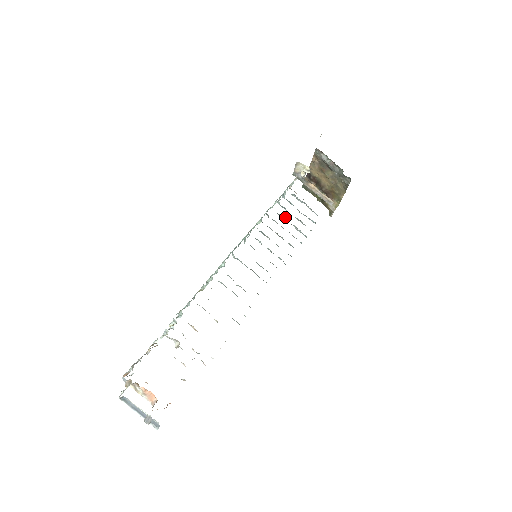
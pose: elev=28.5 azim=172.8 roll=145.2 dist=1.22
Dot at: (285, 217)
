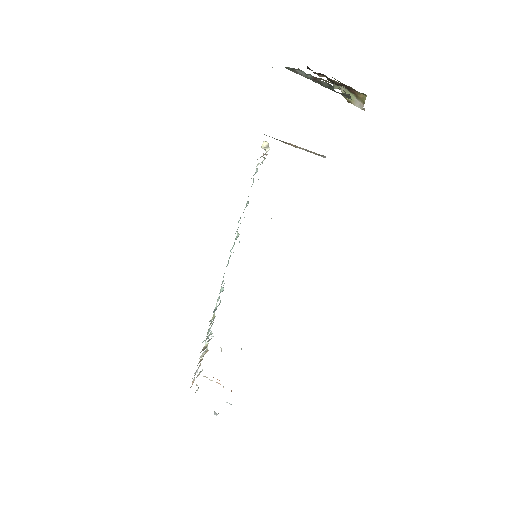
Dot at: occluded
